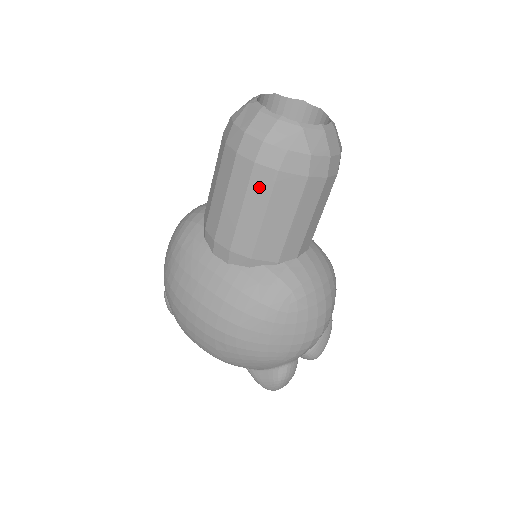
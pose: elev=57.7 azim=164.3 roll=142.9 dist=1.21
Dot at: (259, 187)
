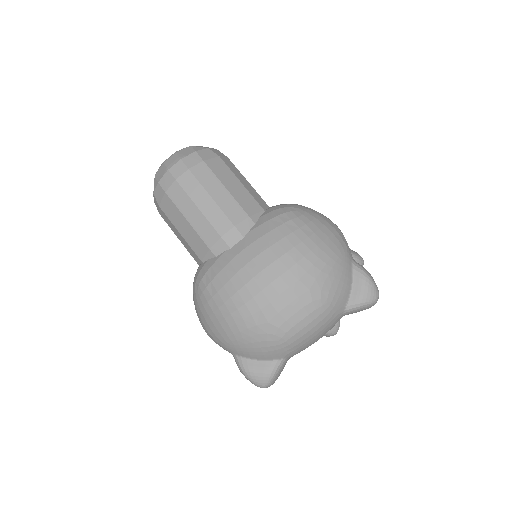
Dot at: (205, 177)
